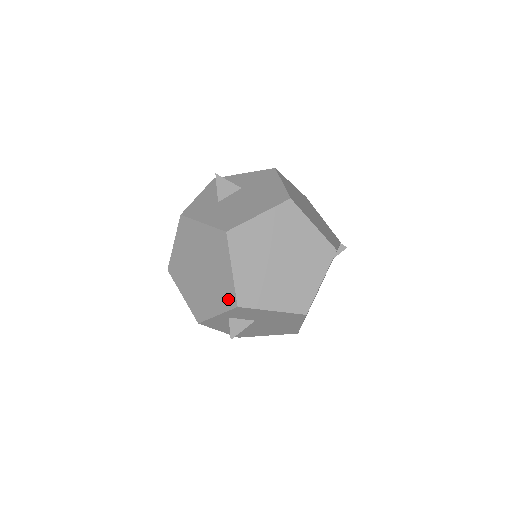
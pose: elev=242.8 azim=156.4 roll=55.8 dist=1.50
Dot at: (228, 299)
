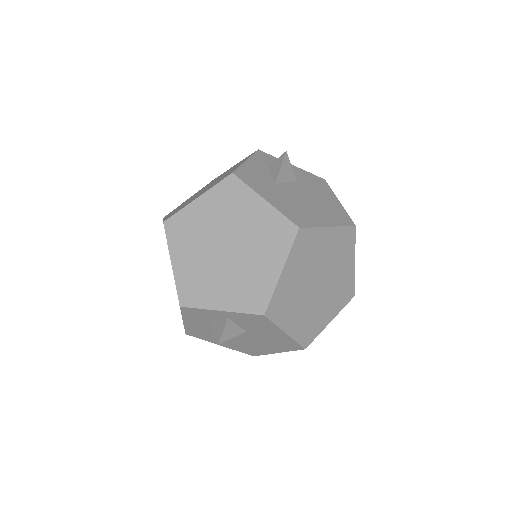
Dot at: (254, 300)
